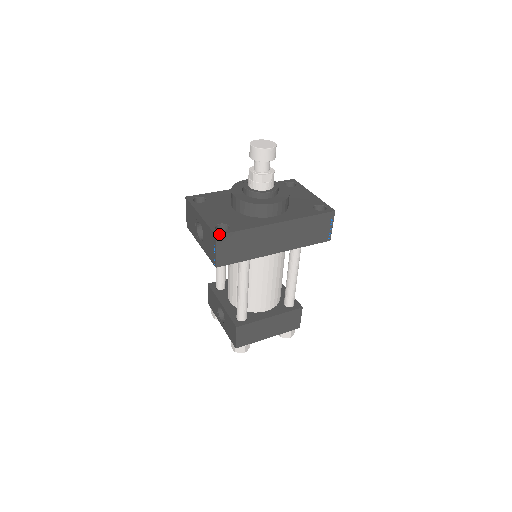
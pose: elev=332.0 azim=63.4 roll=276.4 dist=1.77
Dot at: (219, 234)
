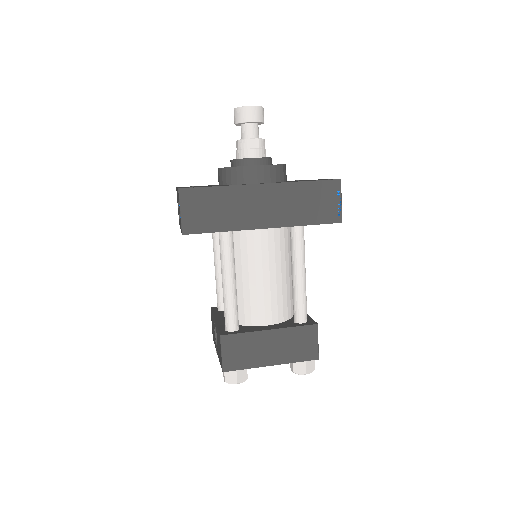
Dot at: (183, 188)
